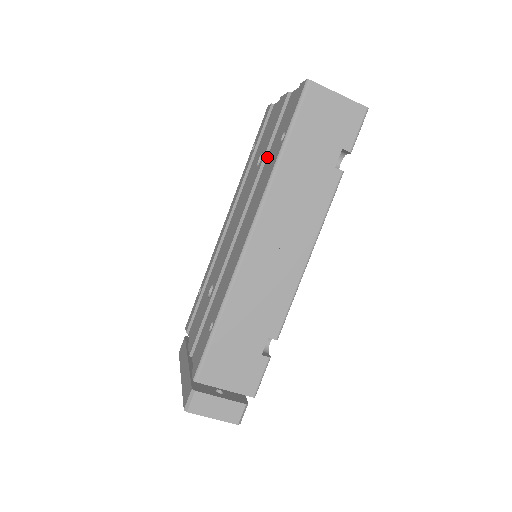
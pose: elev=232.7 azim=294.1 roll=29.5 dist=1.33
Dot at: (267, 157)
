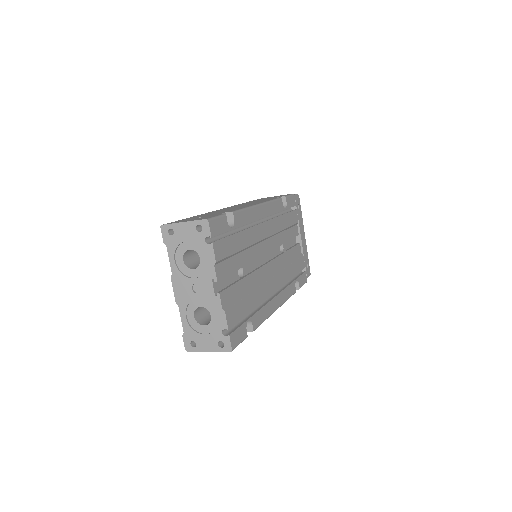
Dot at: occluded
